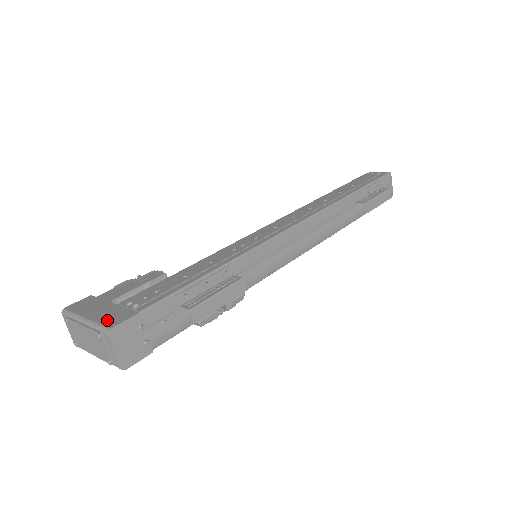
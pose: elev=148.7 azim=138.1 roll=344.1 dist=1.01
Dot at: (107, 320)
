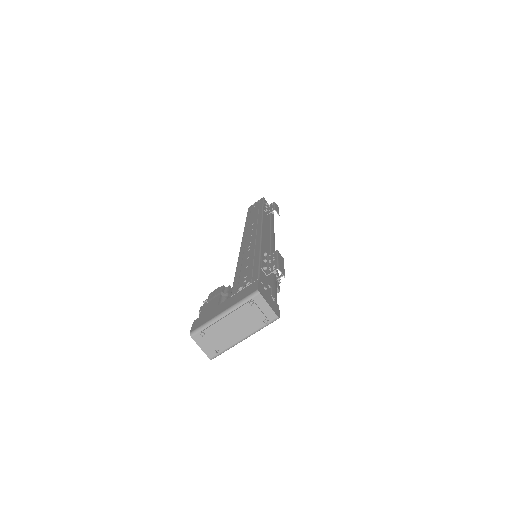
Dot at: (245, 295)
